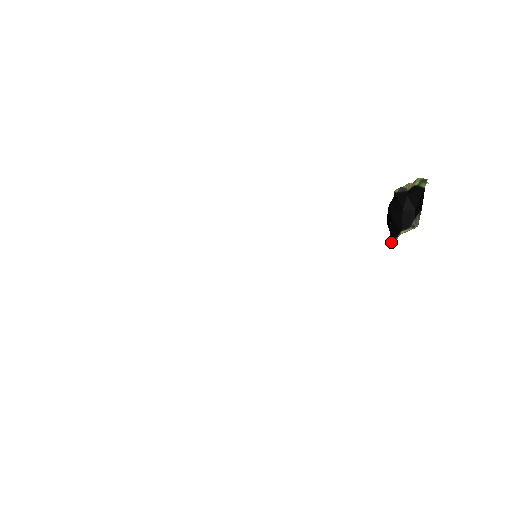
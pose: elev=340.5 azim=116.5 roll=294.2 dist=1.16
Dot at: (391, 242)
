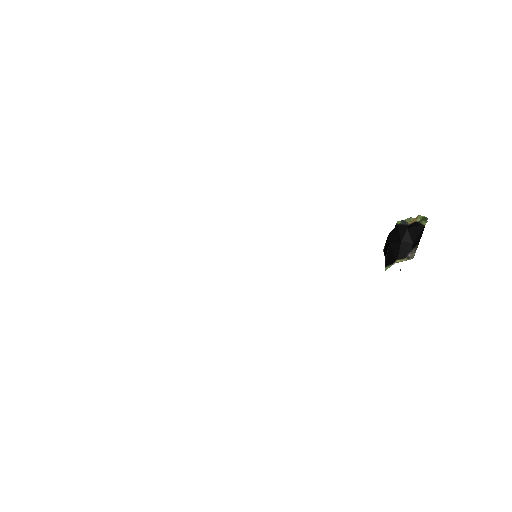
Dot at: (385, 268)
